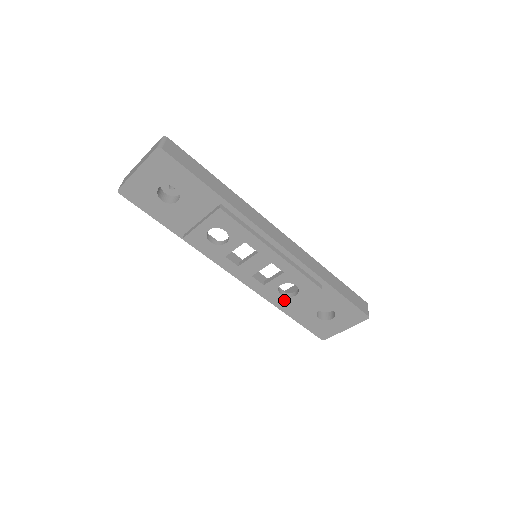
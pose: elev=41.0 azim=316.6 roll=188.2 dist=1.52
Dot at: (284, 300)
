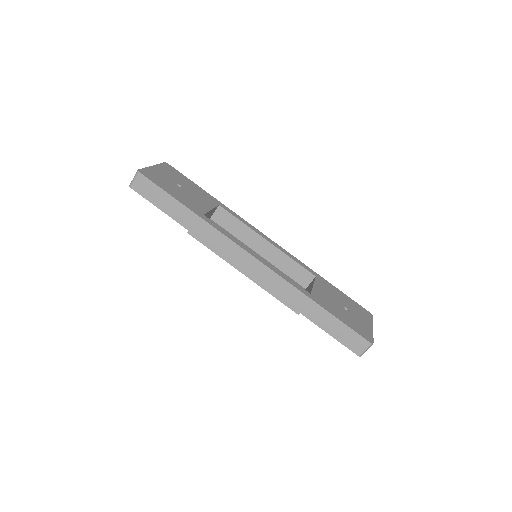
Dot at: occluded
